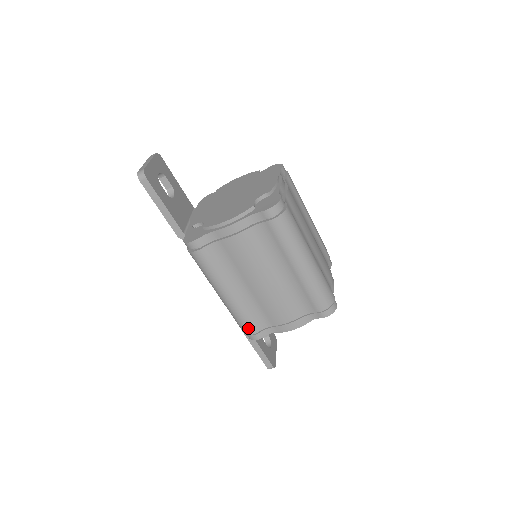
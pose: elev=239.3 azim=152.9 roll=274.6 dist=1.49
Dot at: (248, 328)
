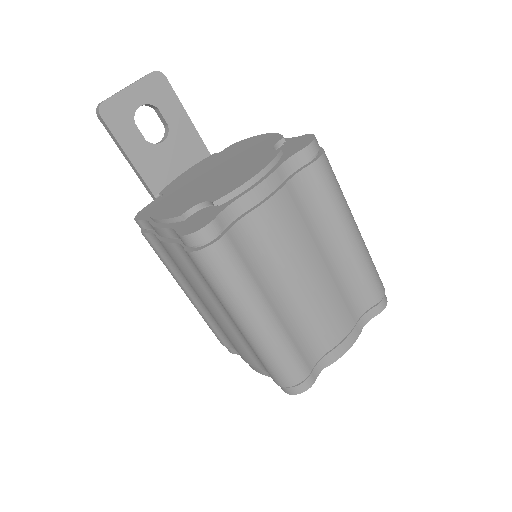
Dot at: (216, 336)
